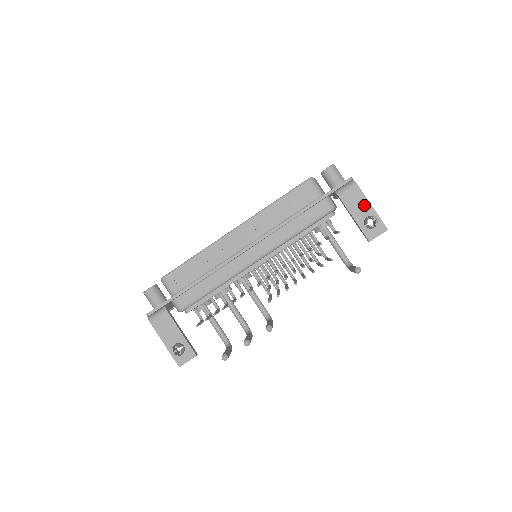
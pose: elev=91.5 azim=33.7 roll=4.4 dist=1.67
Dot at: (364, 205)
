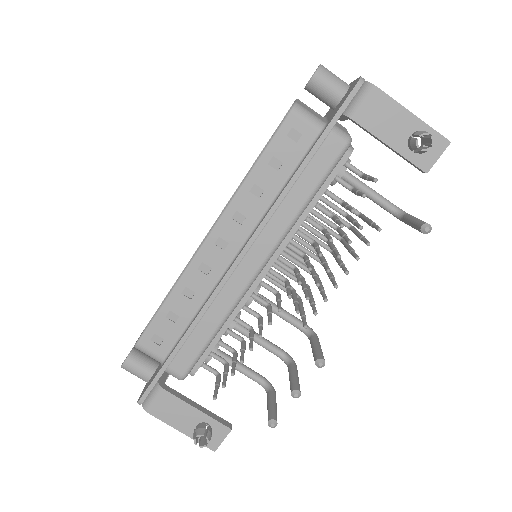
Dot at: (399, 117)
